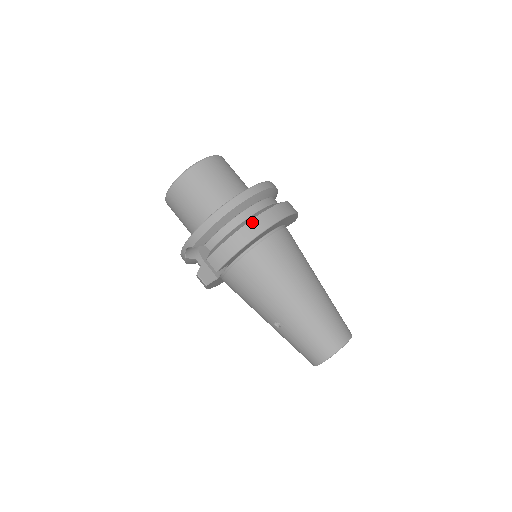
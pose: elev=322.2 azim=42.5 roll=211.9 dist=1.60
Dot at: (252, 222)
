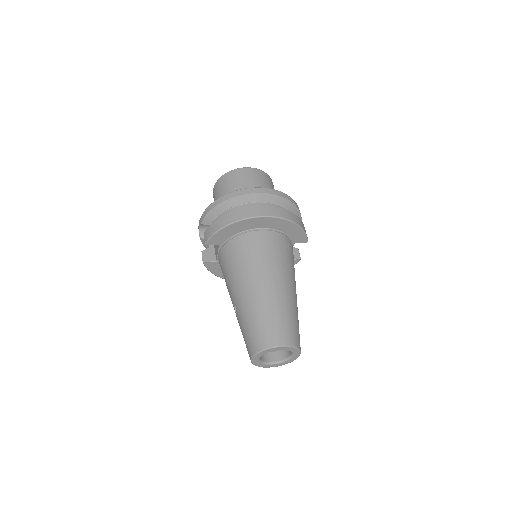
Dot at: (243, 209)
